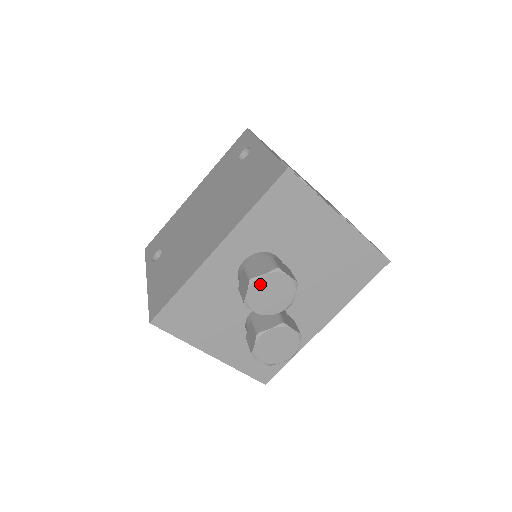
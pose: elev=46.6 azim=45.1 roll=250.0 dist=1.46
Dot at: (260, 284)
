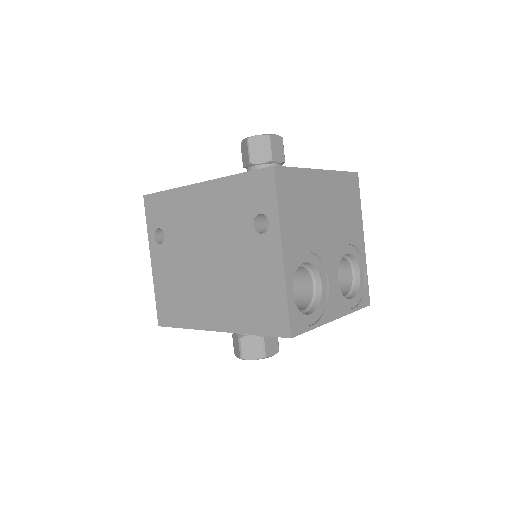
Dot at: occluded
